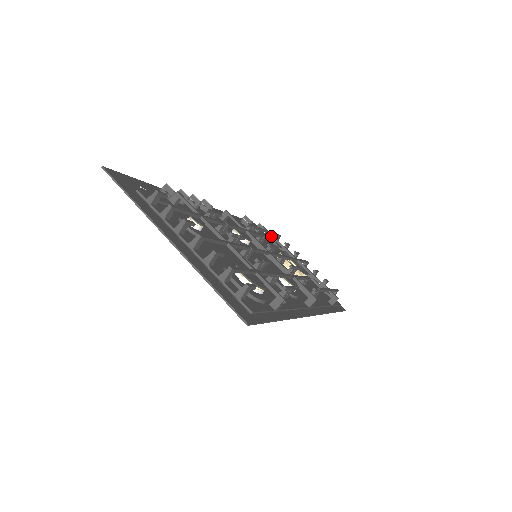
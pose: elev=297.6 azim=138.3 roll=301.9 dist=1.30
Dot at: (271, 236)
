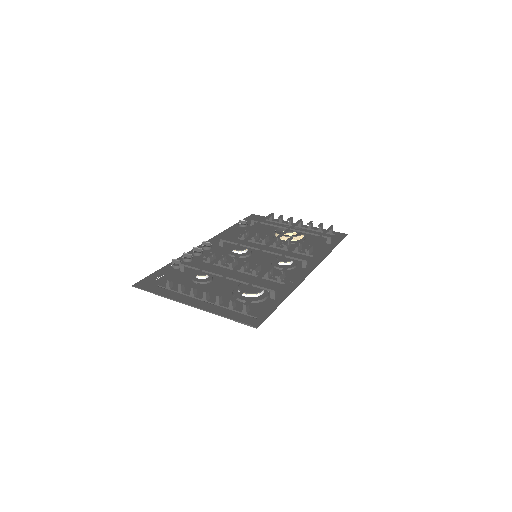
Dot at: occluded
